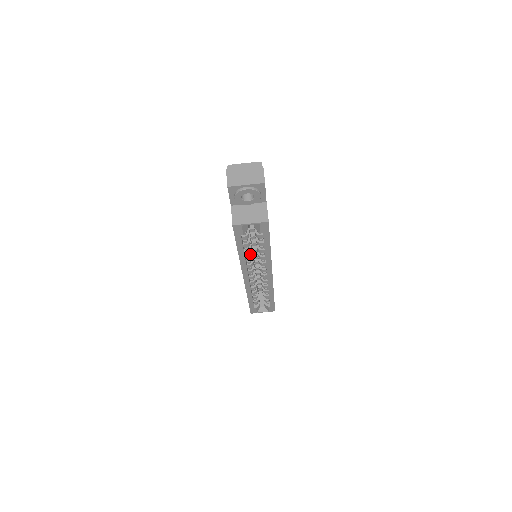
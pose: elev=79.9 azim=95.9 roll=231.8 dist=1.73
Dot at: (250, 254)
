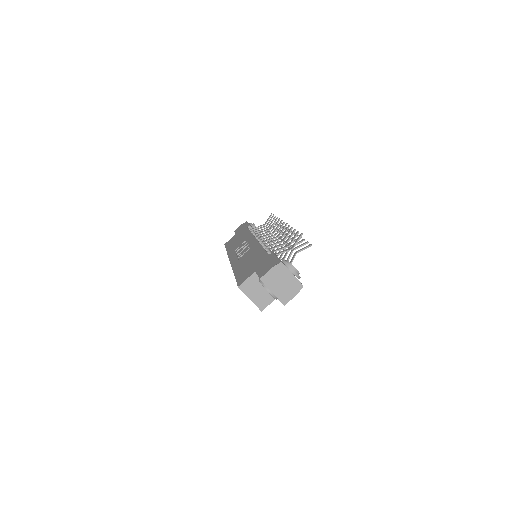
Dot at: occluded
